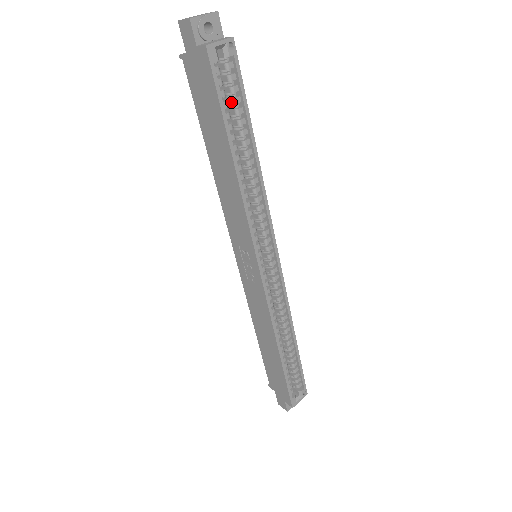
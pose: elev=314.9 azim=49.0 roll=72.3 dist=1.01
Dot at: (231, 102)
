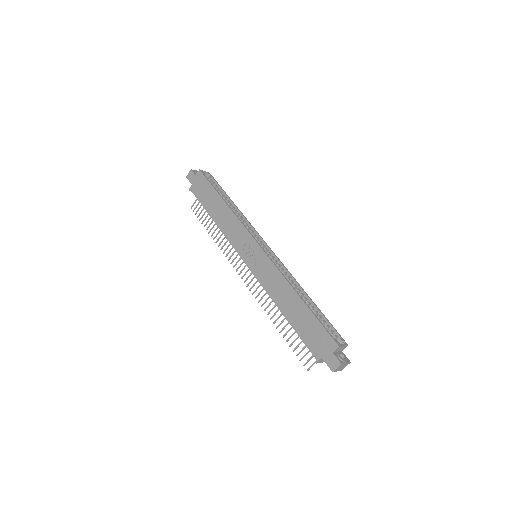
Dot at: occluded
